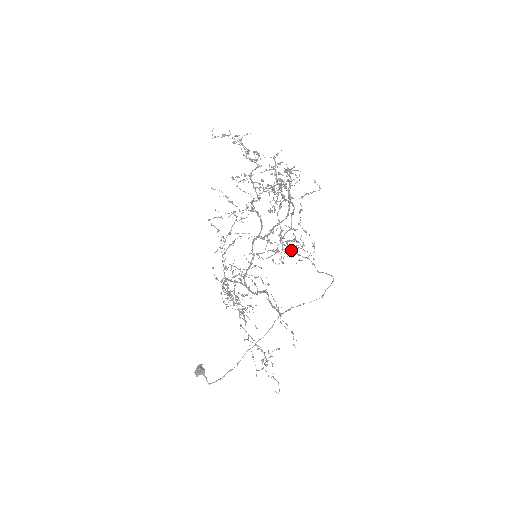
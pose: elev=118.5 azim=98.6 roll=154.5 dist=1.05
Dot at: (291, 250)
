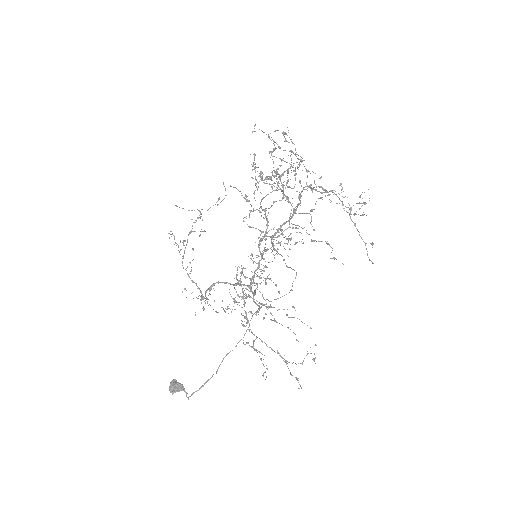
Dot at: occluded
